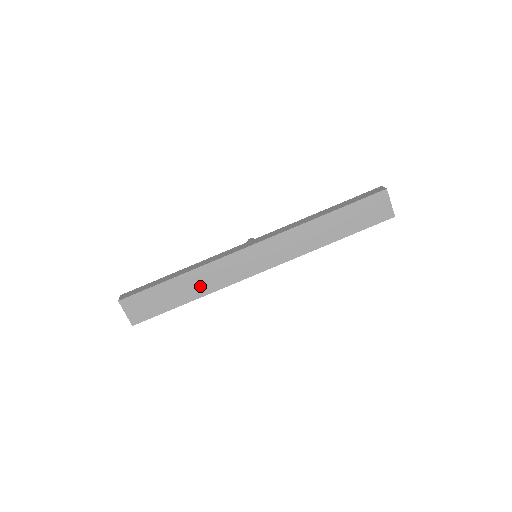
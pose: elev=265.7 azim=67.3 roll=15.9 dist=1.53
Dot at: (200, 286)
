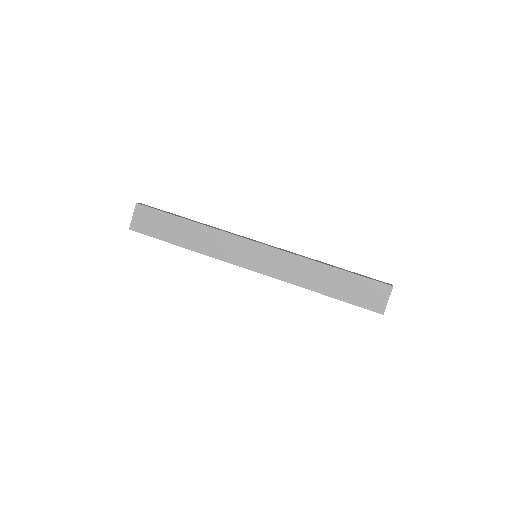
Dot at: (199, 241)
